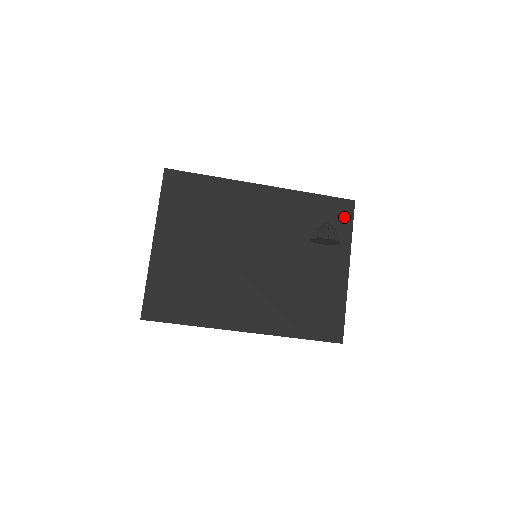
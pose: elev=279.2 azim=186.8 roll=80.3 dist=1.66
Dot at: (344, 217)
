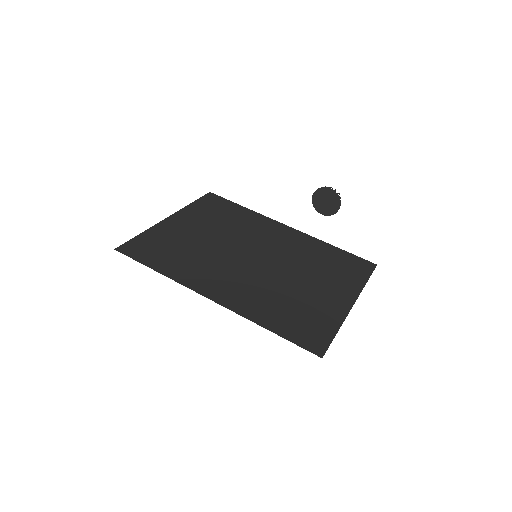
Dot at: (361, 270)
